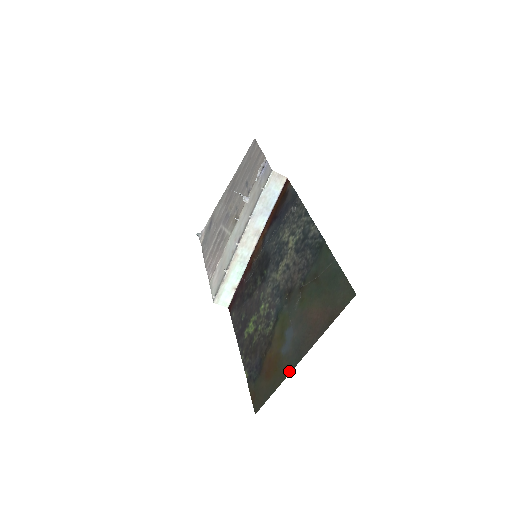
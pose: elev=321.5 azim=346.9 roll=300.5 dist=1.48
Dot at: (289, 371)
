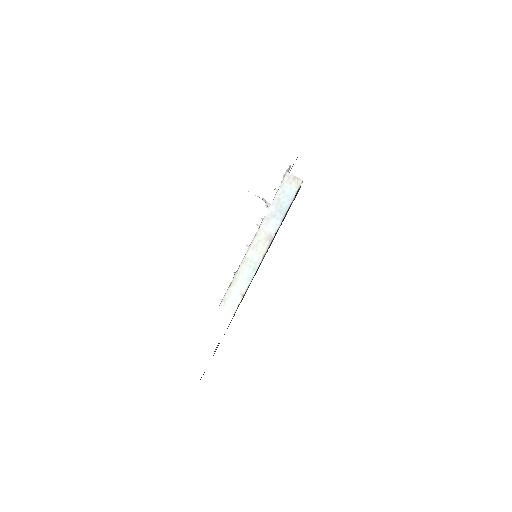
Dot at: occluded
